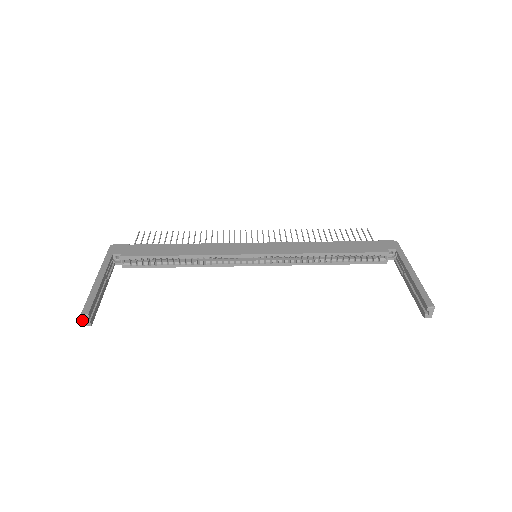
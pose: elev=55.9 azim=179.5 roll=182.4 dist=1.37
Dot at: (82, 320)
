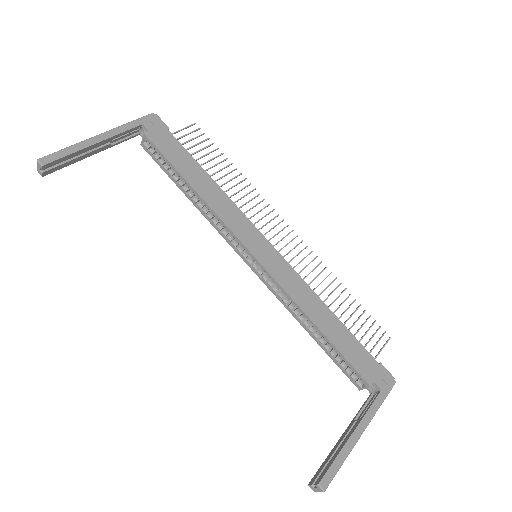
Dot at: (37, 165)
